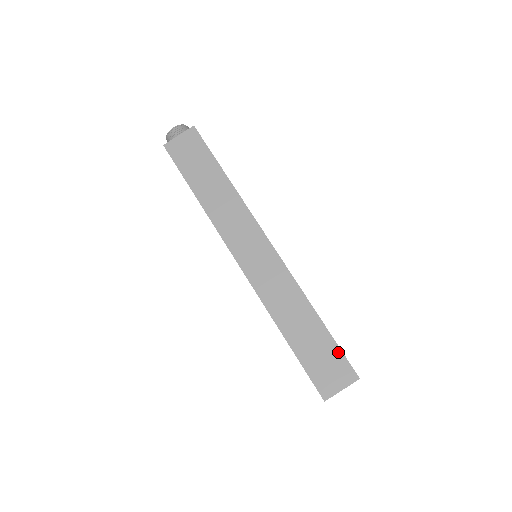
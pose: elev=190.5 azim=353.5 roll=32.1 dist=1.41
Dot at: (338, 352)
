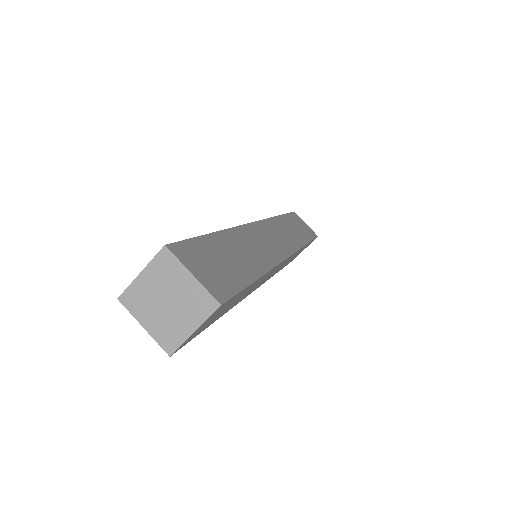
Dot at: (237, 286)
